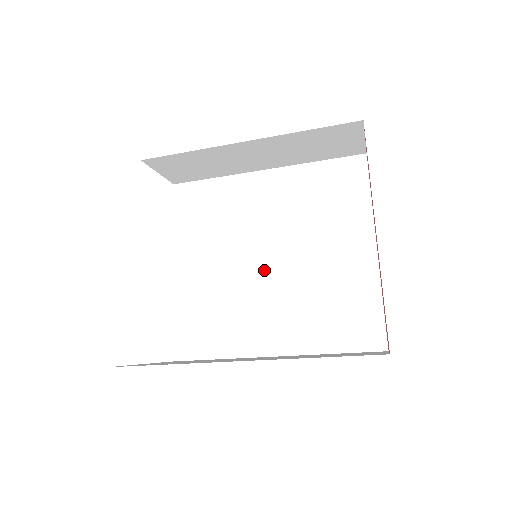
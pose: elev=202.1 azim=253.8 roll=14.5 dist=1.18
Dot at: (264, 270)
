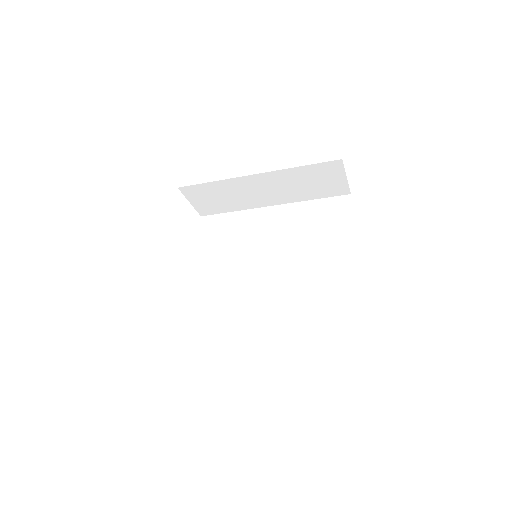
Dot at: (264, 277)
